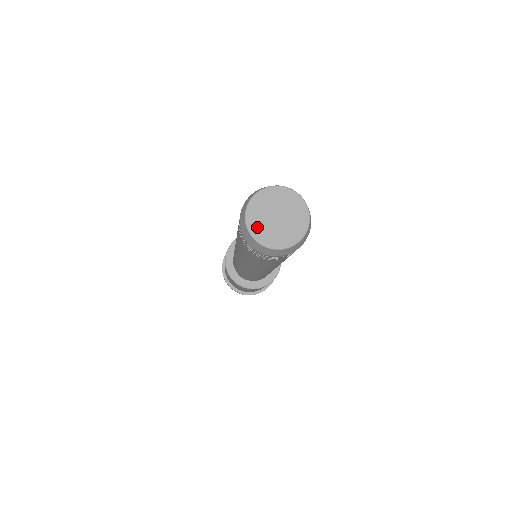
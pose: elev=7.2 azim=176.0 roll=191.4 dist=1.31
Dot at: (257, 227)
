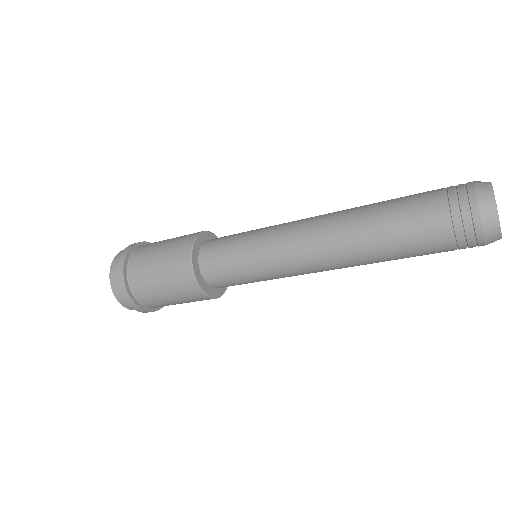
Dot at: (495, 201)
